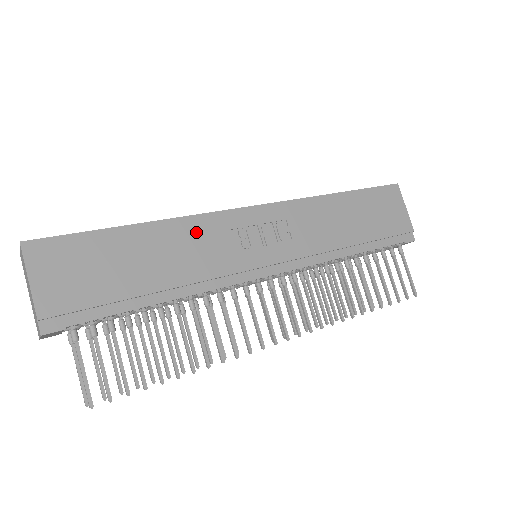
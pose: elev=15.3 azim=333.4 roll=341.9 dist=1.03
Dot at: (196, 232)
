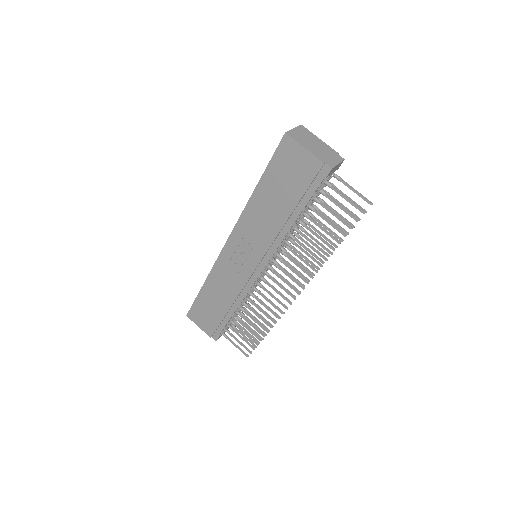
Dot at: (219, 275)
